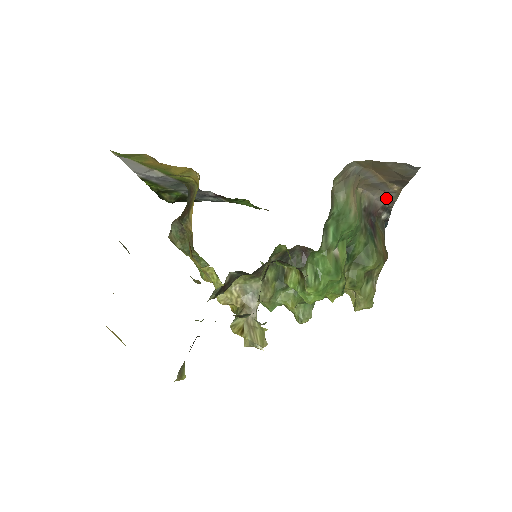
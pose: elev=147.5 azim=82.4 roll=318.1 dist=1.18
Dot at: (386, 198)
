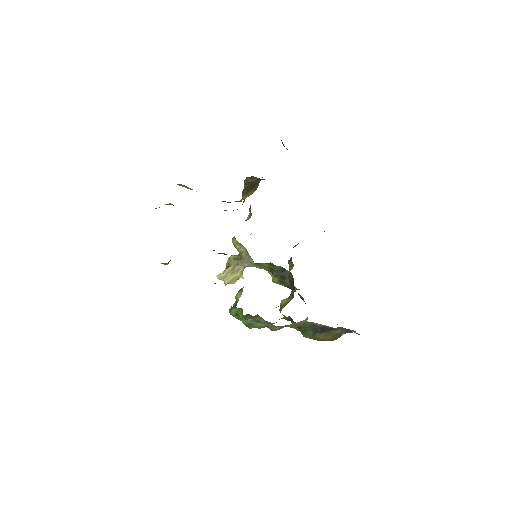
Dot at: occluded
